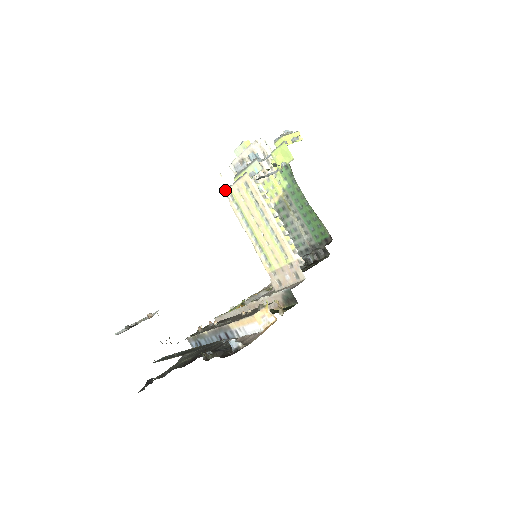
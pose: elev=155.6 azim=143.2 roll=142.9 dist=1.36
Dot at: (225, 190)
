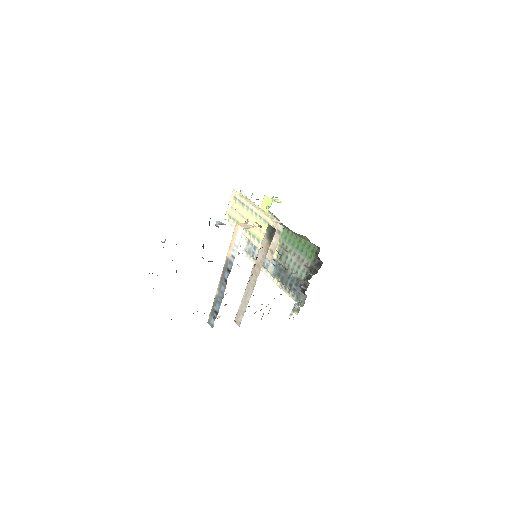
Dot at: (225, 216)
